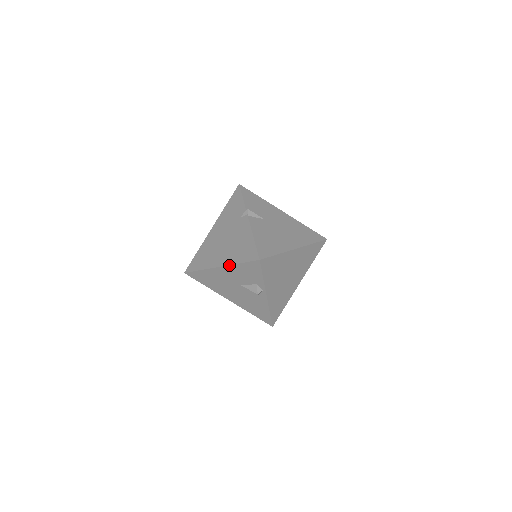
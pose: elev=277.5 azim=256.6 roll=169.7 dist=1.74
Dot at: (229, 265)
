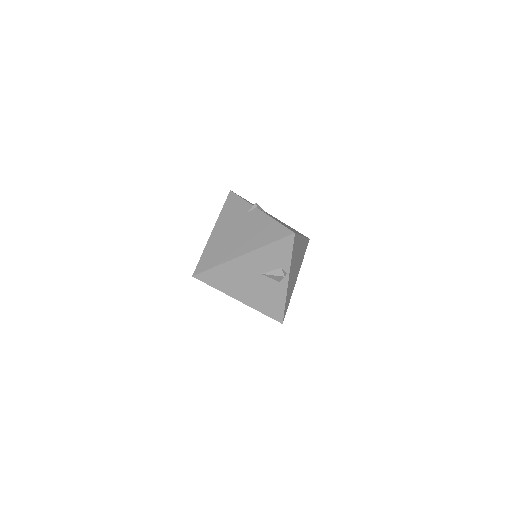
Dot at: (256, 249)
